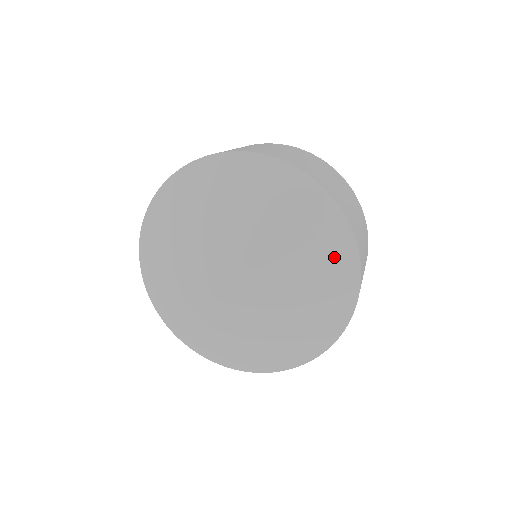
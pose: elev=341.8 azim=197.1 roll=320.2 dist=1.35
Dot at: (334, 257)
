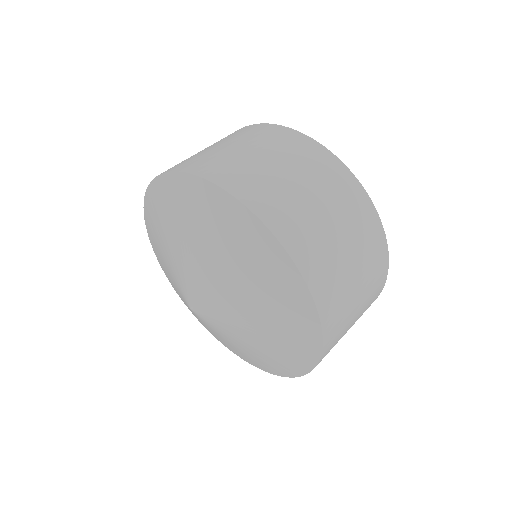
Dot at: (260, 257)
